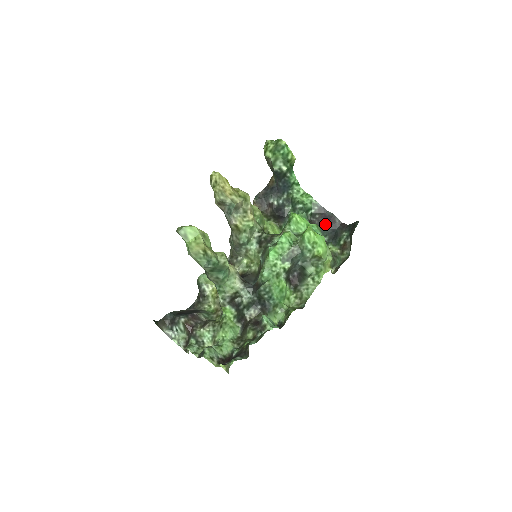
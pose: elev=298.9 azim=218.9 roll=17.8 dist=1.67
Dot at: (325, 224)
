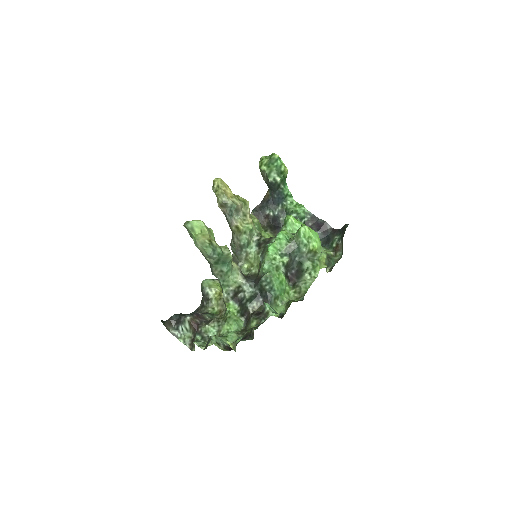
Dot at: (318, 230)
